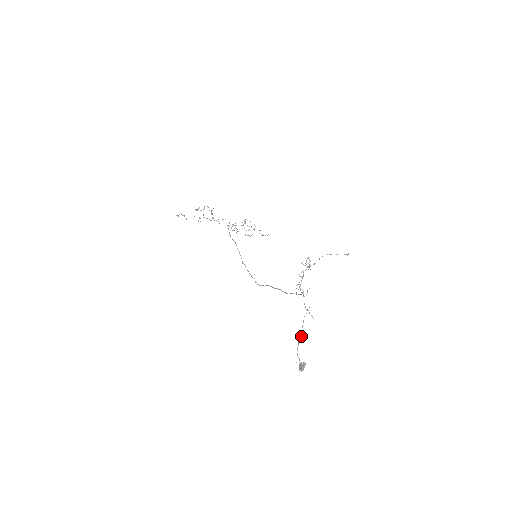
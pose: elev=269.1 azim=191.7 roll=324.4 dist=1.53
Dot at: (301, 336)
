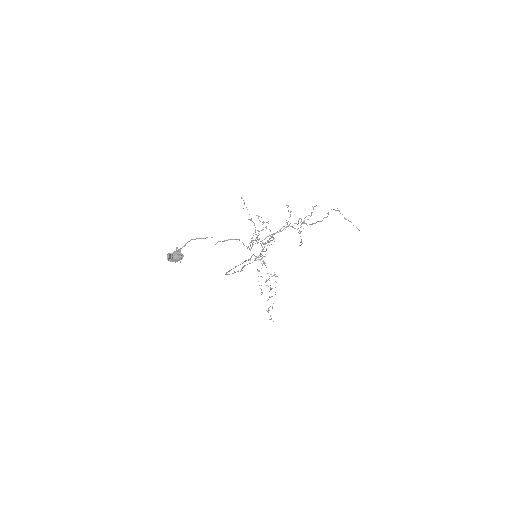
Dot at: occluded
